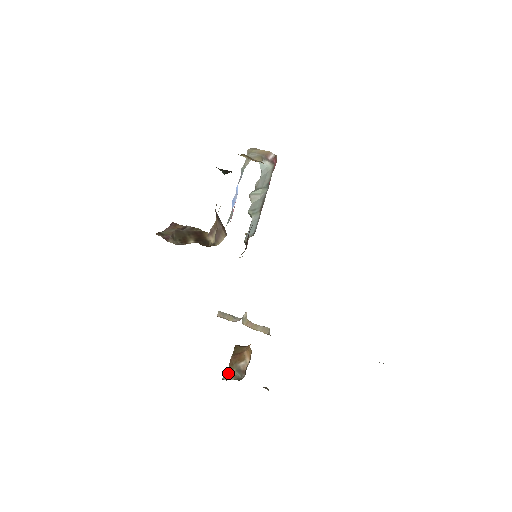
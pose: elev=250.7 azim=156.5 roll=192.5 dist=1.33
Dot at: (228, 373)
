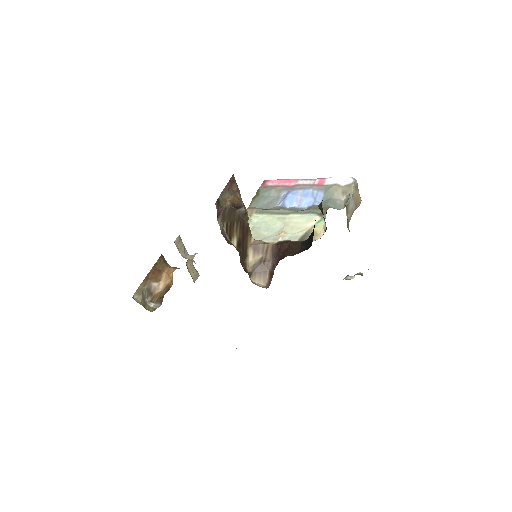
Dot at: (140, 289)
